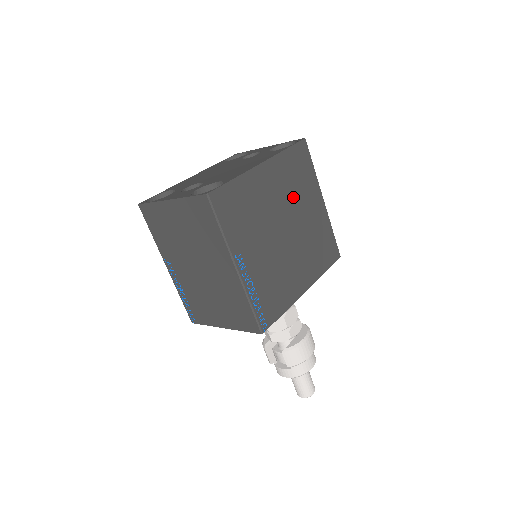
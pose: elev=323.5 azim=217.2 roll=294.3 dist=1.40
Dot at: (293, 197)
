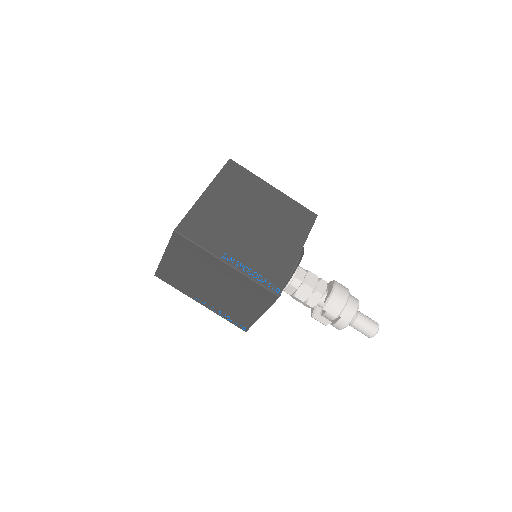
Dot at: (245, 198)
